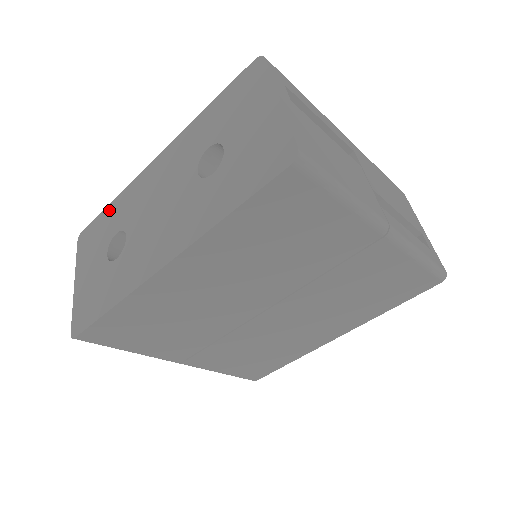
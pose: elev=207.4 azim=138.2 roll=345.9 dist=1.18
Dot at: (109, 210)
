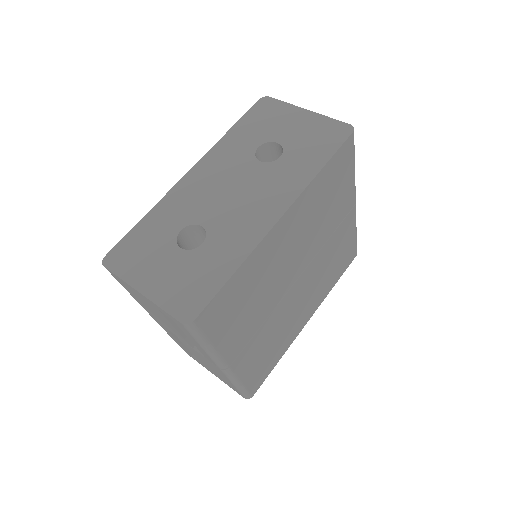
Dot at: (146, 223)
